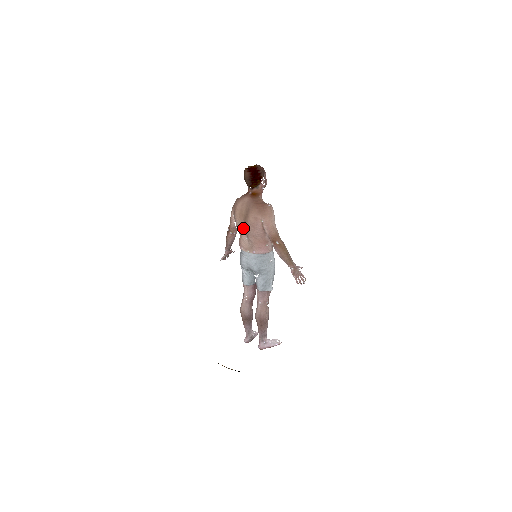
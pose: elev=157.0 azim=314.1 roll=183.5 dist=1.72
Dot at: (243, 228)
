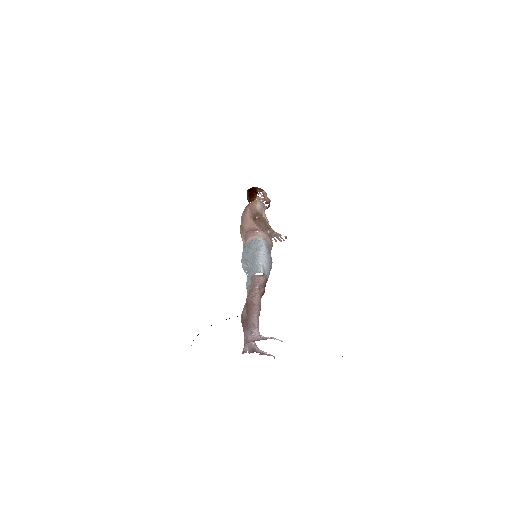
Dot at: (241, 231)
